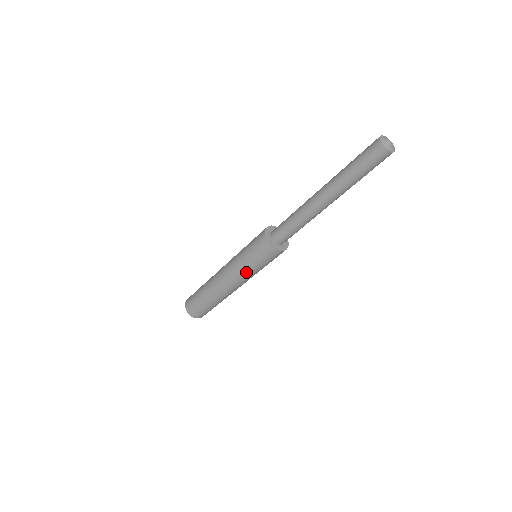
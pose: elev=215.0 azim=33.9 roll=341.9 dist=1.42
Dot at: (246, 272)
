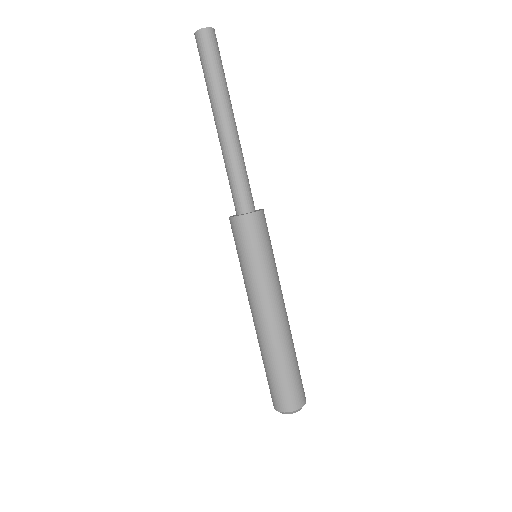
Dot at: (249, 276)
